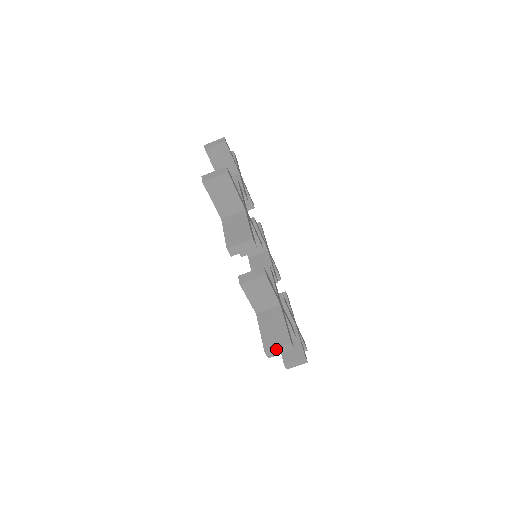
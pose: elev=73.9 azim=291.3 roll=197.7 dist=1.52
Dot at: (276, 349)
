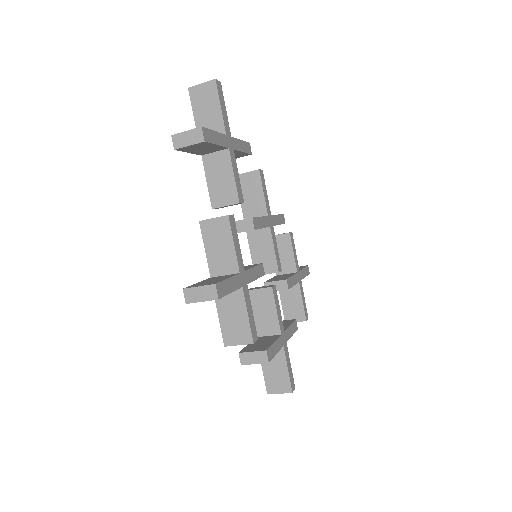
Dot at: (278, 393)
